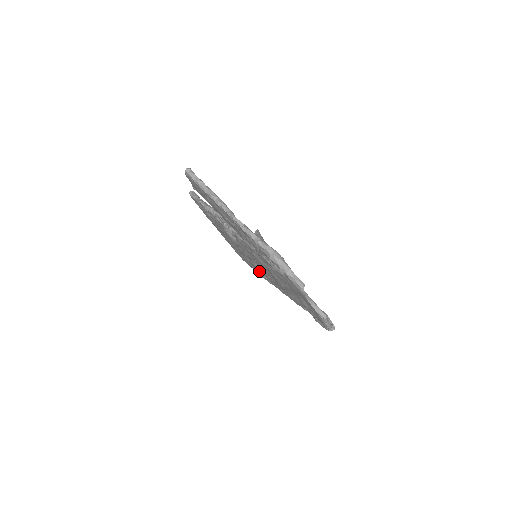
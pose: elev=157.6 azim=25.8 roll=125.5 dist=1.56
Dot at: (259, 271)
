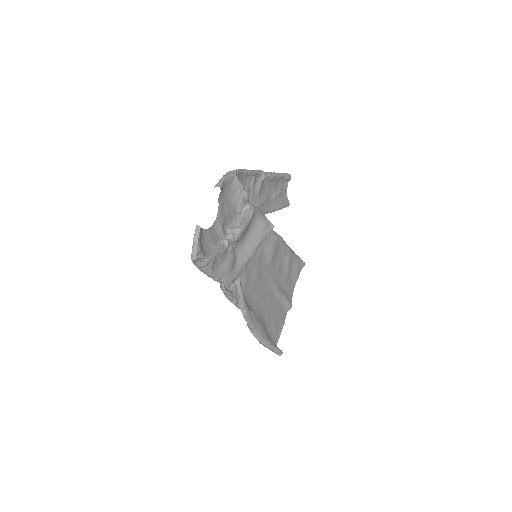
Dot at: (257, 314)
